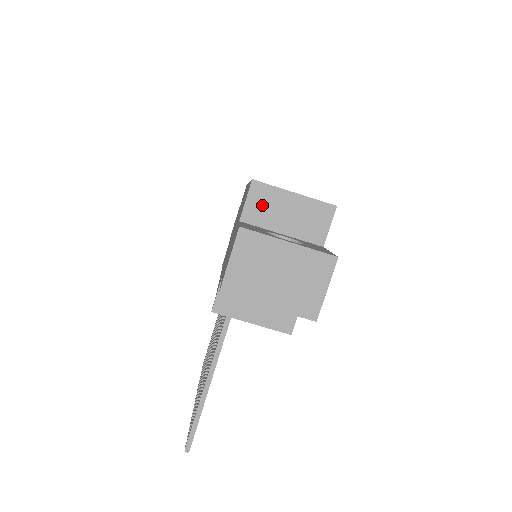
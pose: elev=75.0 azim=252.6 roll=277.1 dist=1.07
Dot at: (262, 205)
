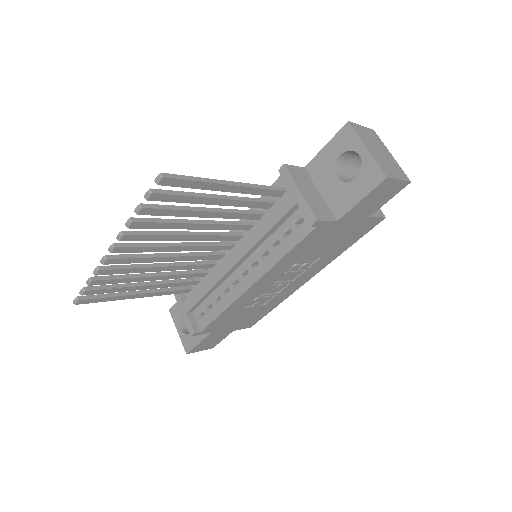
Dot at: occluded
